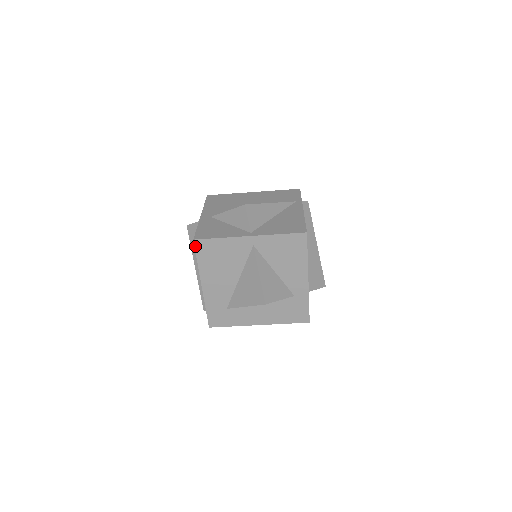
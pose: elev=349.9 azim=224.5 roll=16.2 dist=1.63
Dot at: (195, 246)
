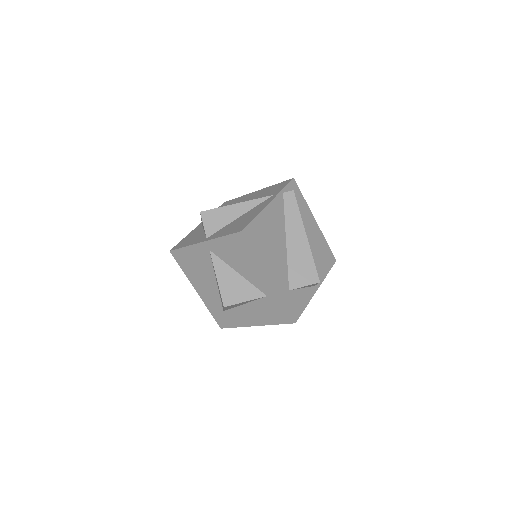
Dot at: (173, 256)
